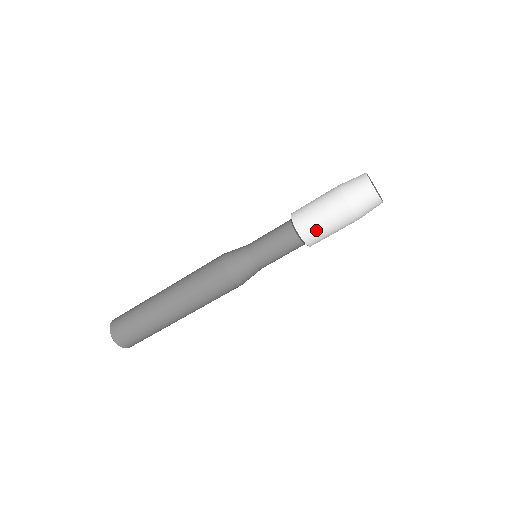
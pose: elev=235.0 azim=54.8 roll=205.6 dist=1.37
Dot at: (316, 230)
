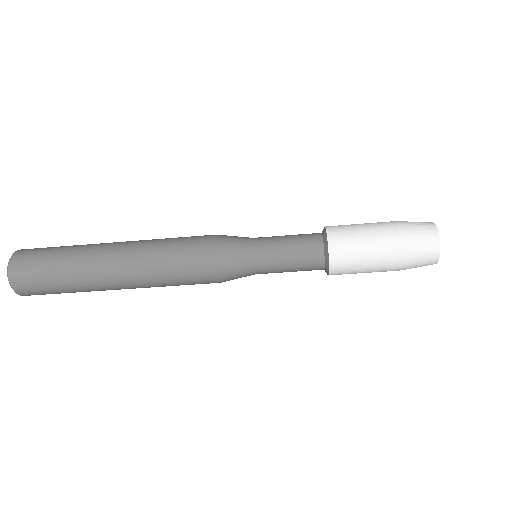
Dot at: (350, 273)
